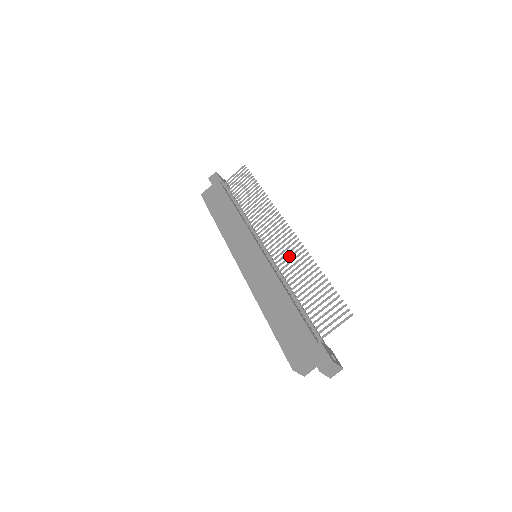
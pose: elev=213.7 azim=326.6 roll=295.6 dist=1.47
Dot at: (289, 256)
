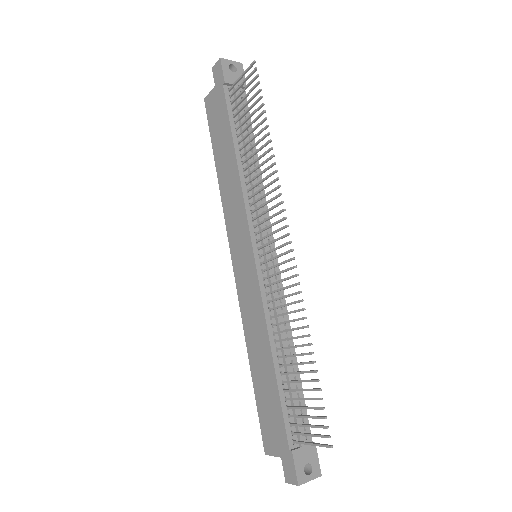
Dot at: (283, 296)
